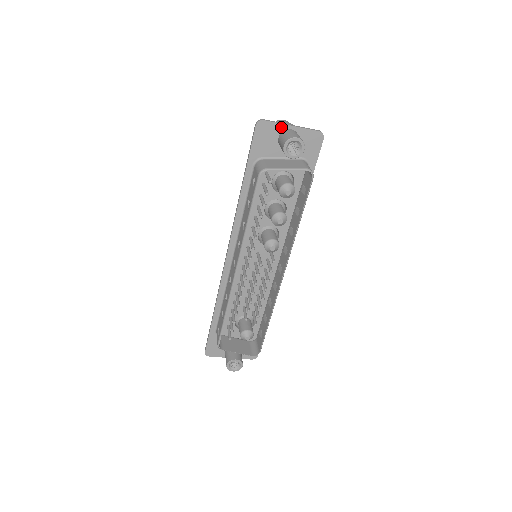
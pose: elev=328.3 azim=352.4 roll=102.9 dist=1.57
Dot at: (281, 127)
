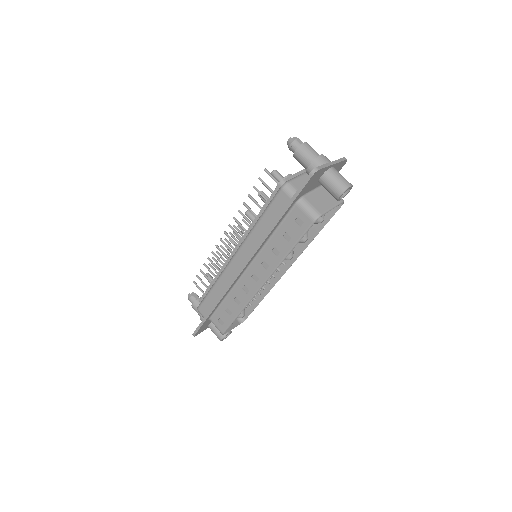
Dot at: (327, 168)
